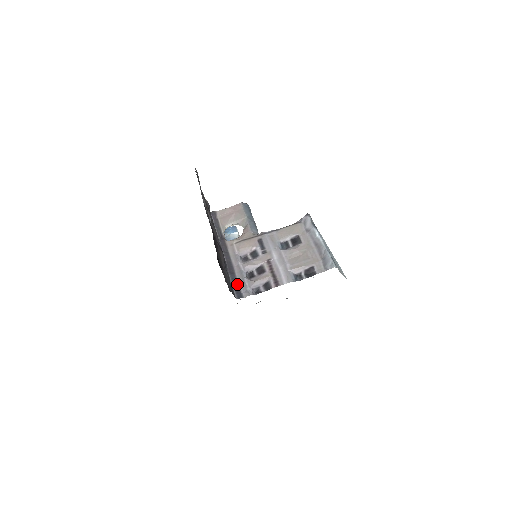
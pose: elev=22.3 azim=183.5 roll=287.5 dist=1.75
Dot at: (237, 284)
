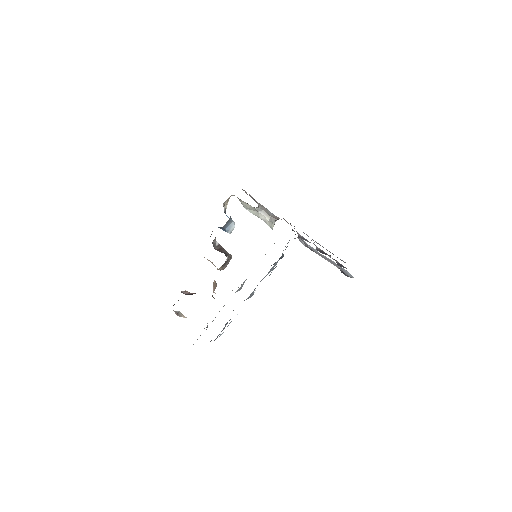
Dot at: occluded
